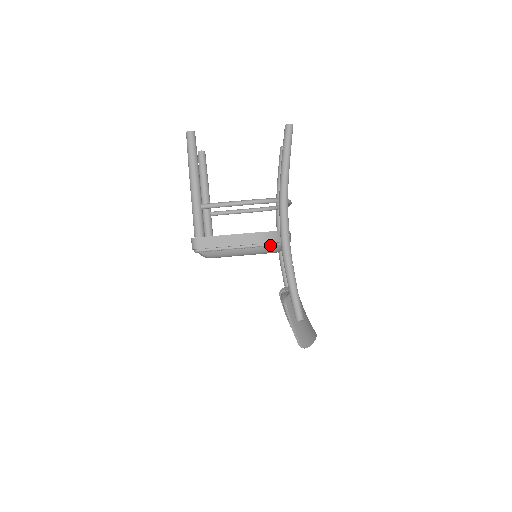
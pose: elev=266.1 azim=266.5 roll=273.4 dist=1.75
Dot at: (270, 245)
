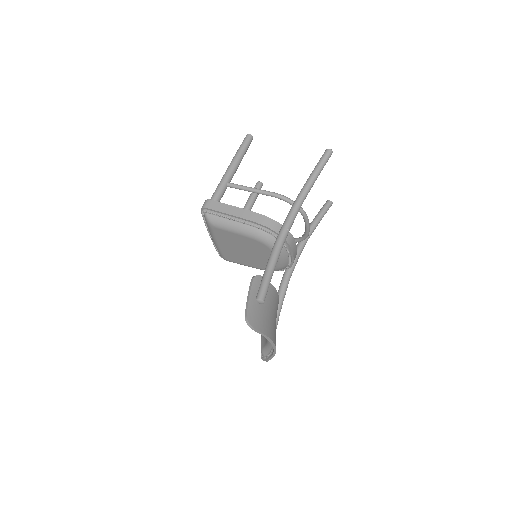
Dot at: (267, 230)
